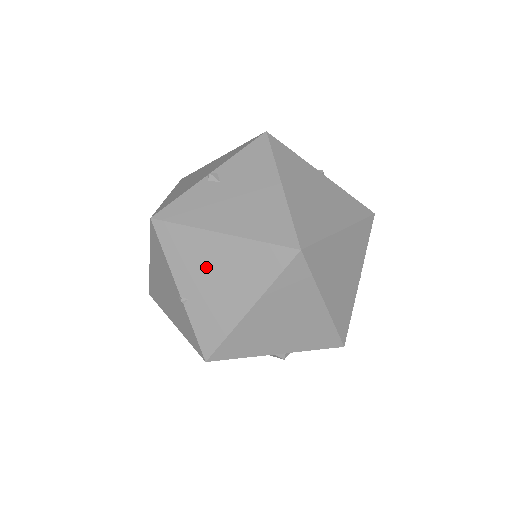
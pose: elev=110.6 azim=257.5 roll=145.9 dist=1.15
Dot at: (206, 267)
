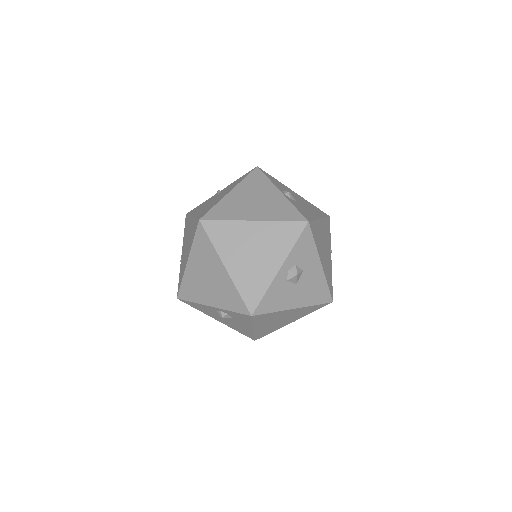
Dot at: (187, 238)
